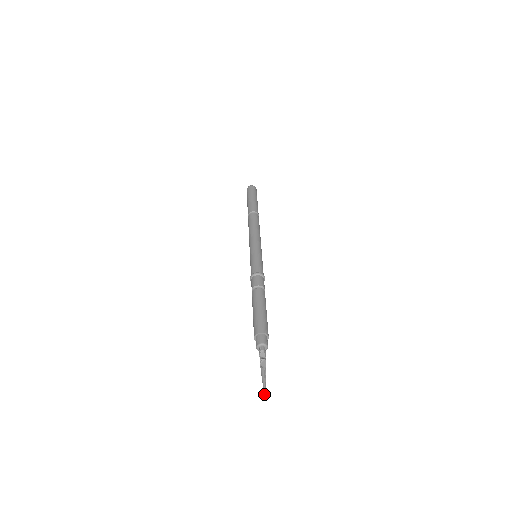
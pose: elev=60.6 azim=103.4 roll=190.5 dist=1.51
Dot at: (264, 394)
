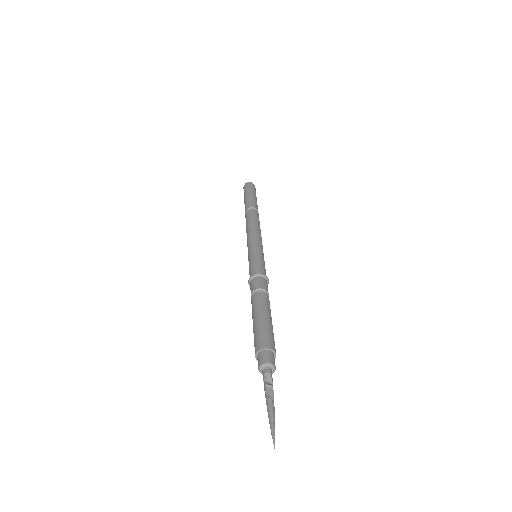
Dot at: (273, 437)
